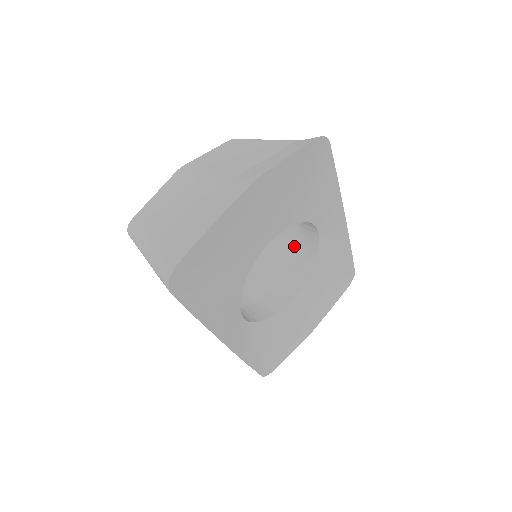
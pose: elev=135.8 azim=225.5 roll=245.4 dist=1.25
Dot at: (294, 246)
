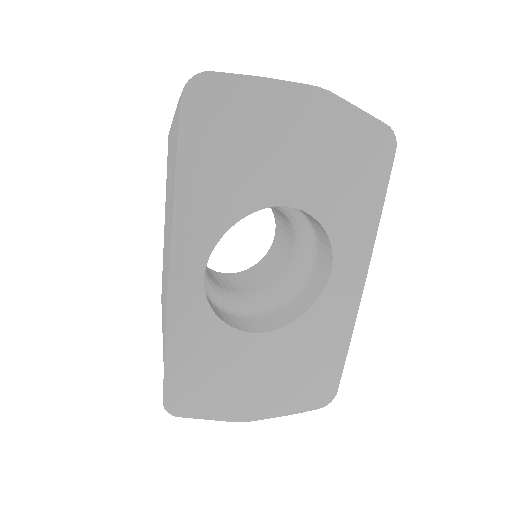
Dot at: (295, 291)
